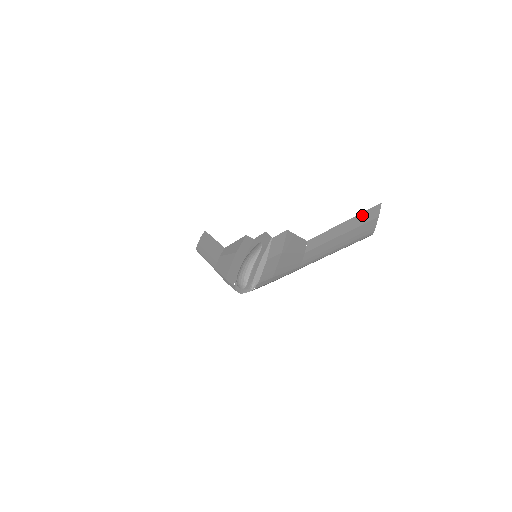
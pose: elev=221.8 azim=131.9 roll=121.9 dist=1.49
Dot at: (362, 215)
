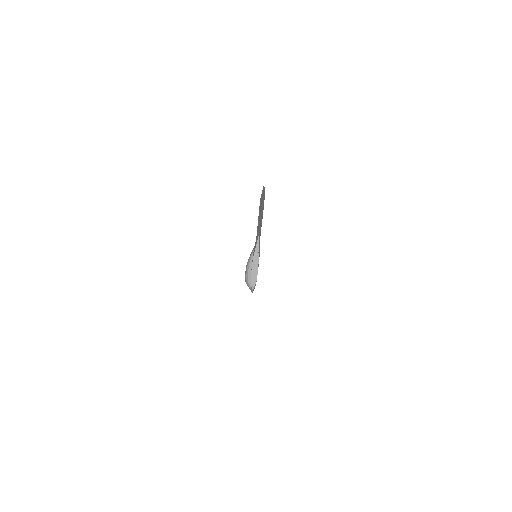
Dot at: (262, 199)
